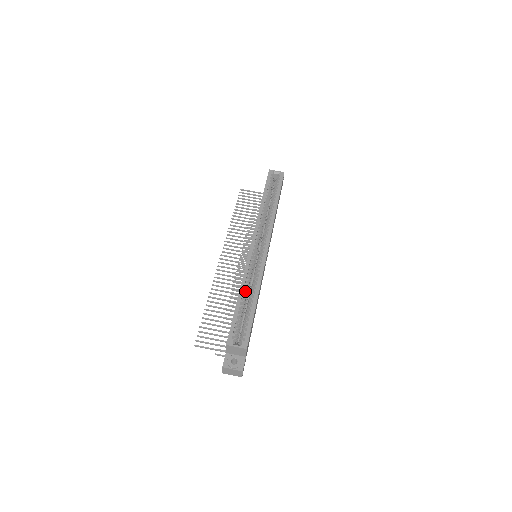
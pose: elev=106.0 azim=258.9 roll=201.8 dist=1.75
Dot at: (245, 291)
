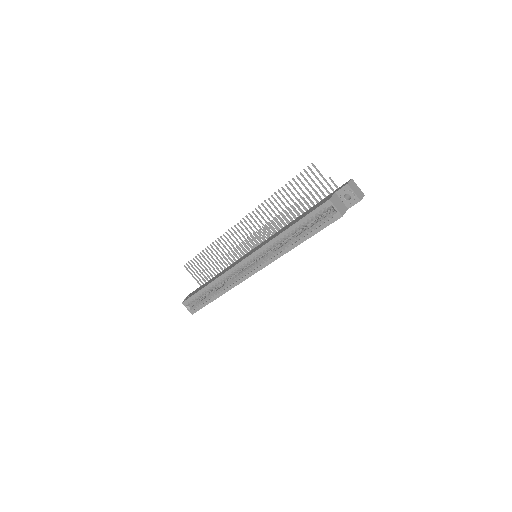
Dot at: (216, 284)
